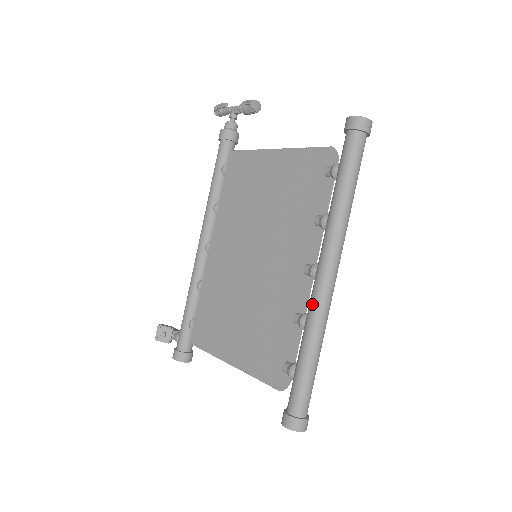
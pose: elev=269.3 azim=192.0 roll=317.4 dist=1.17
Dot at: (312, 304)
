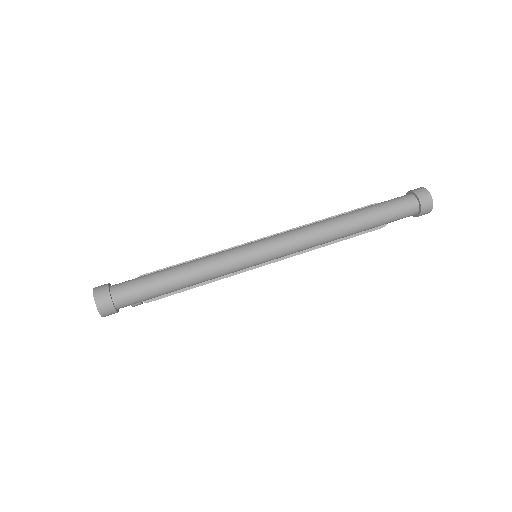
Dot at: (235, 247)
